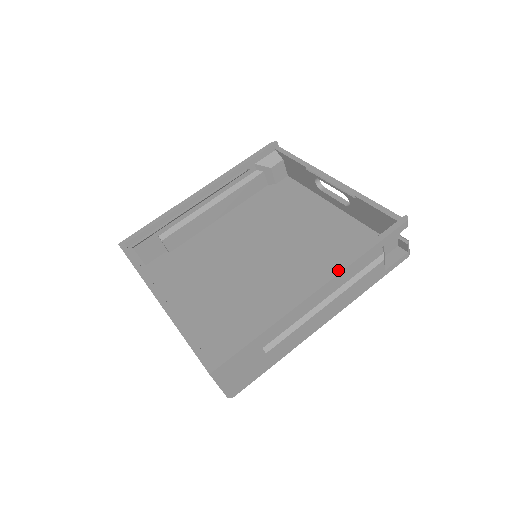
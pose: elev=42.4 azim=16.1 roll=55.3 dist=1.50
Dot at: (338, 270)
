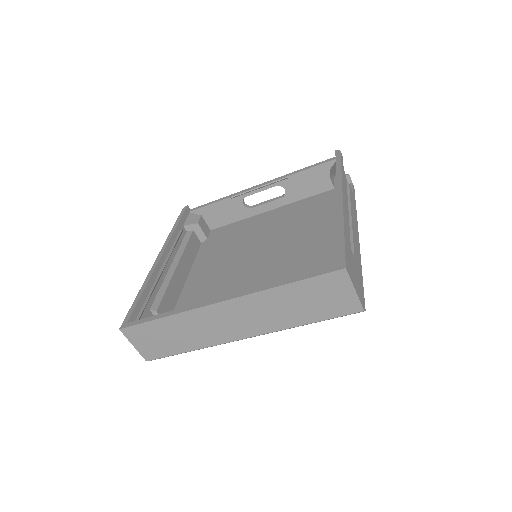
Dot at: (339, 183)
